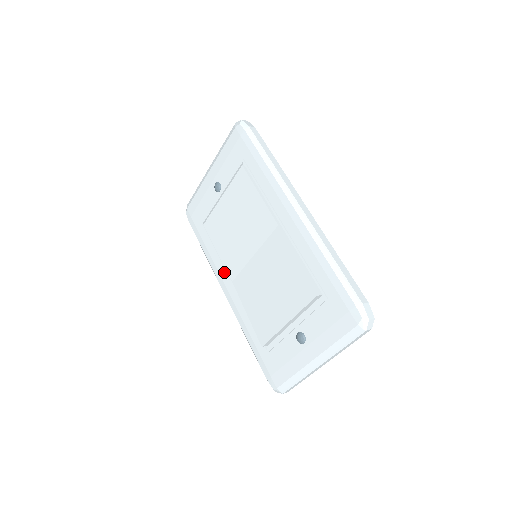
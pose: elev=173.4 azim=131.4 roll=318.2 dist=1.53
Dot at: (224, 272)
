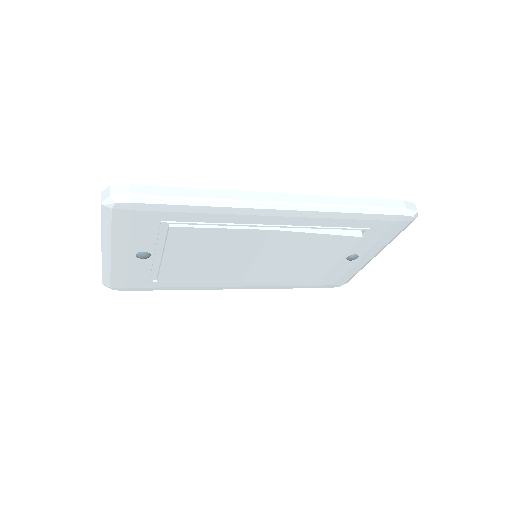
Dot at: (222, 283)
